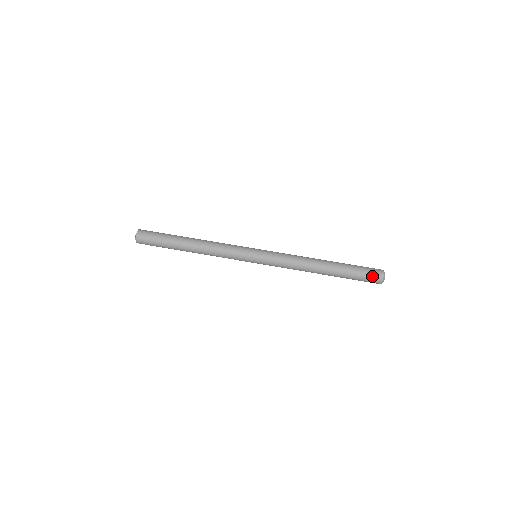
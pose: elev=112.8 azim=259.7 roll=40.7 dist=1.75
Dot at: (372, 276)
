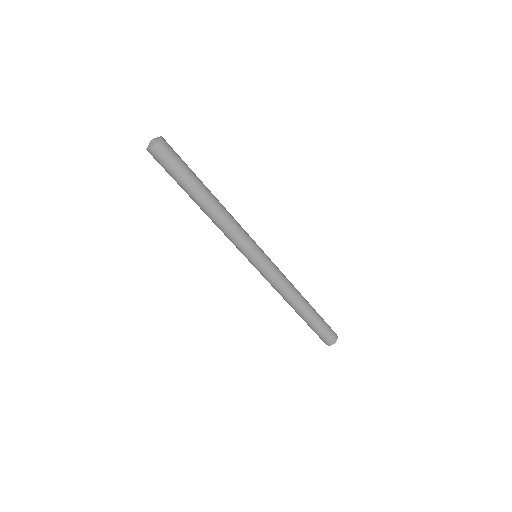
Dot at: (321, 339)
